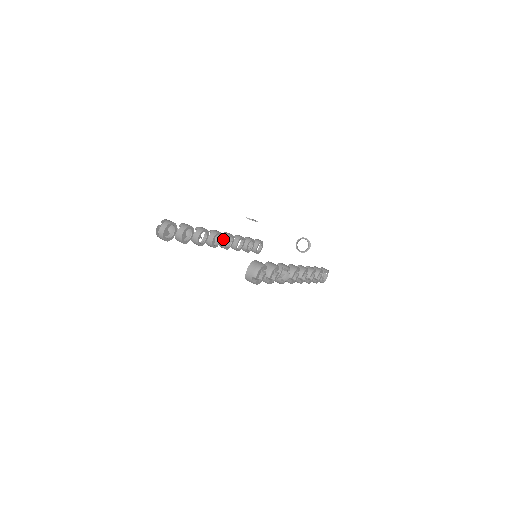
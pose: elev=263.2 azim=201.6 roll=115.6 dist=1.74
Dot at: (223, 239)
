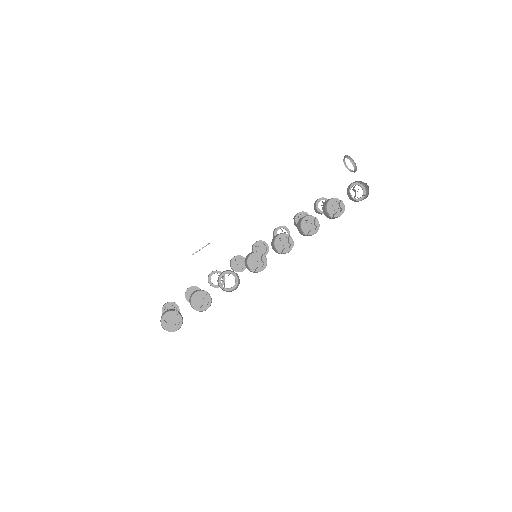
Dot at: occluded
